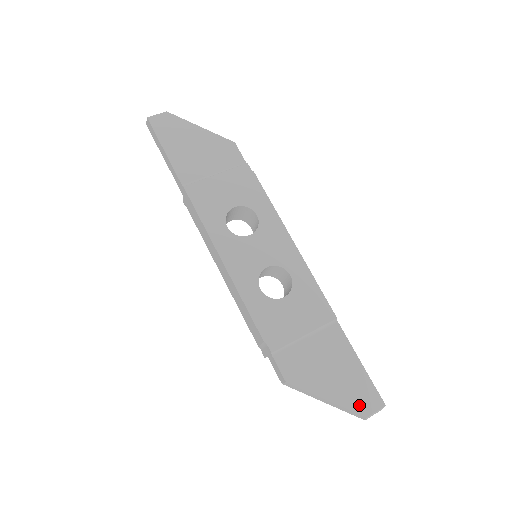
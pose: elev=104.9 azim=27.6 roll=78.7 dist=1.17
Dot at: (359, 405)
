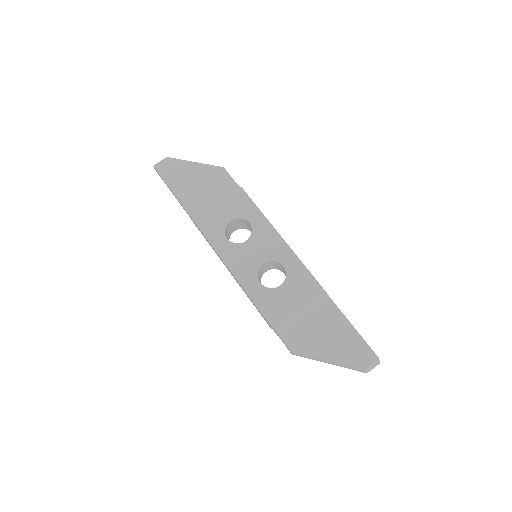
Dot at: (355, 361)
